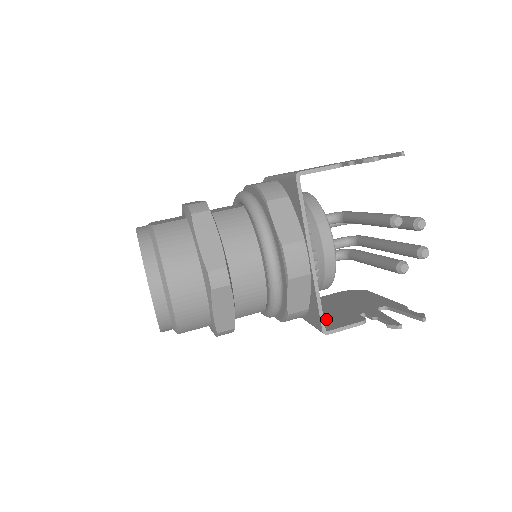
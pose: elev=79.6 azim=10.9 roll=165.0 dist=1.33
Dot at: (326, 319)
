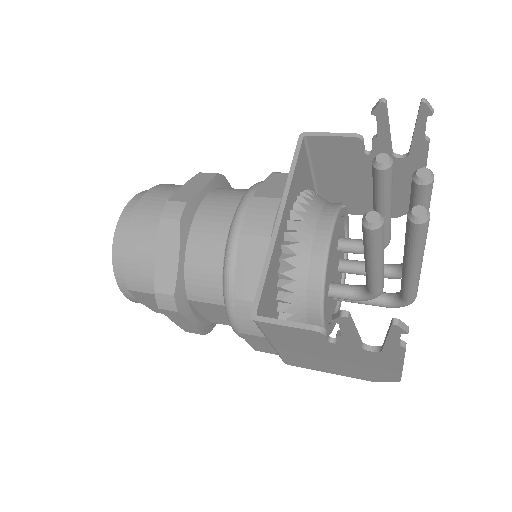
Dot at: occluded
